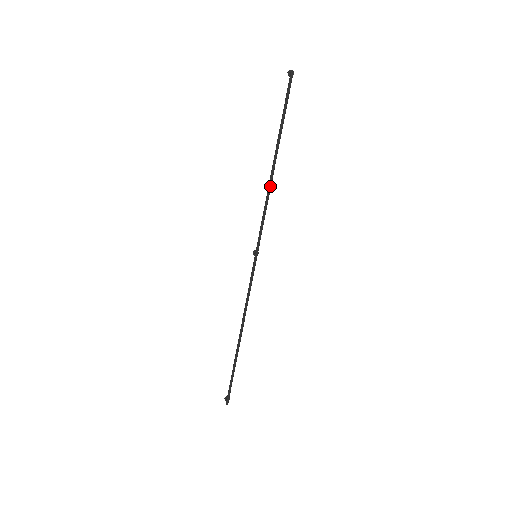
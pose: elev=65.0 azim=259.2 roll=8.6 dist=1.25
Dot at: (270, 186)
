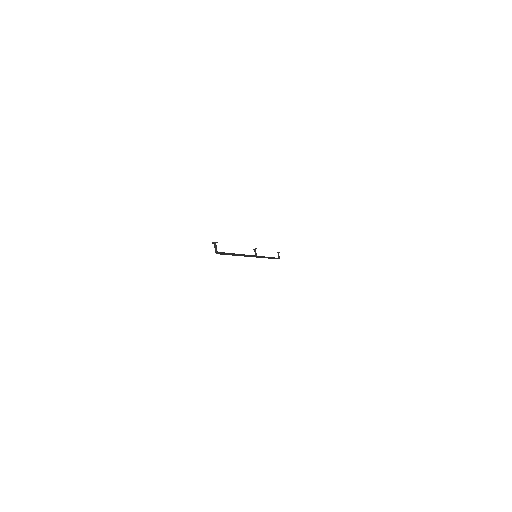
Dot at: occluded
